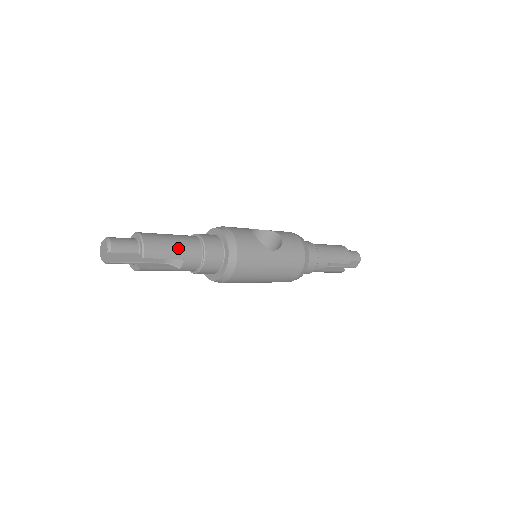
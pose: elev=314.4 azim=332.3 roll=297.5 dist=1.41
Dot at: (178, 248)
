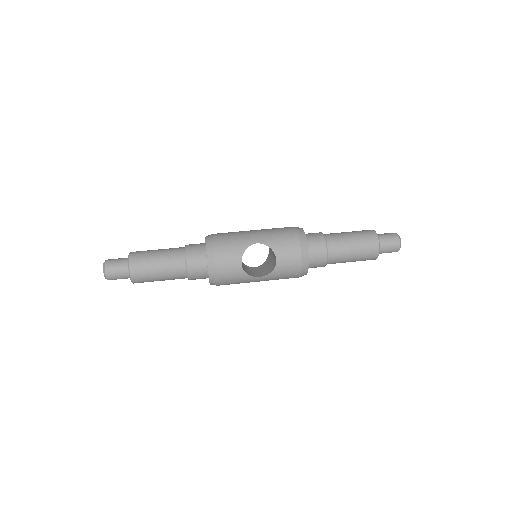
Dot at: (163, 277)
